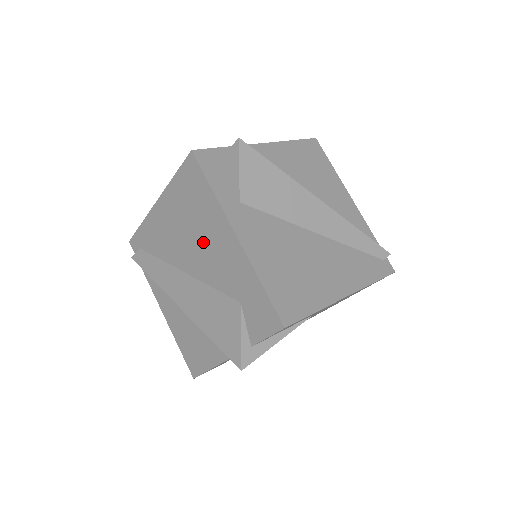
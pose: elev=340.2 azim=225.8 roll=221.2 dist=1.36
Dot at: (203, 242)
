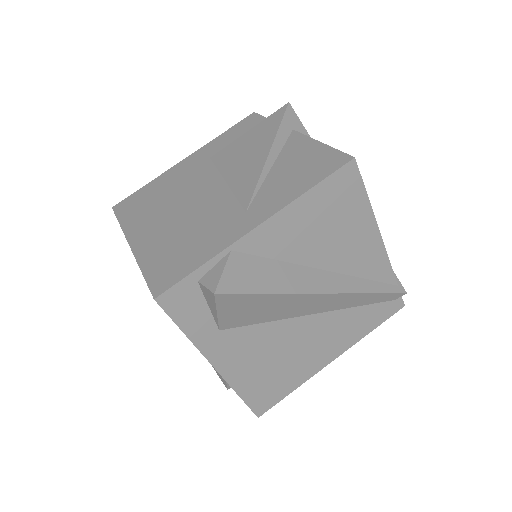
Dot at: occluded
